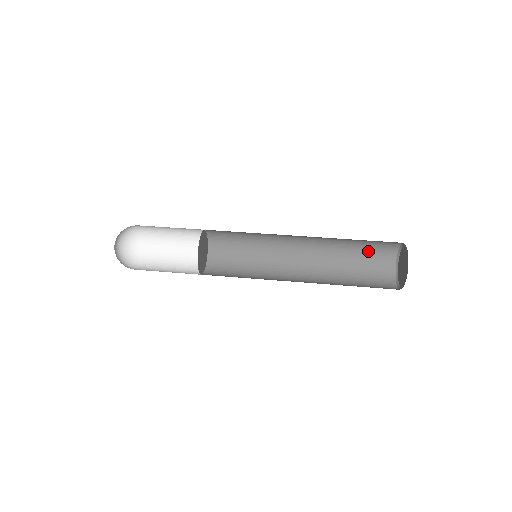
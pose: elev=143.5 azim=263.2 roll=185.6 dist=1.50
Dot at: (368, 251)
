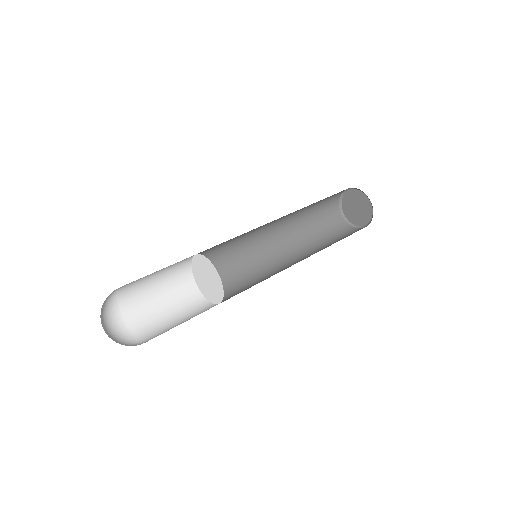
Dot at: (321, 208)
